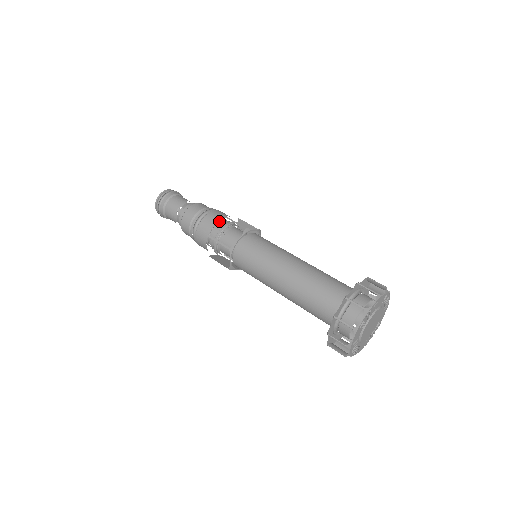
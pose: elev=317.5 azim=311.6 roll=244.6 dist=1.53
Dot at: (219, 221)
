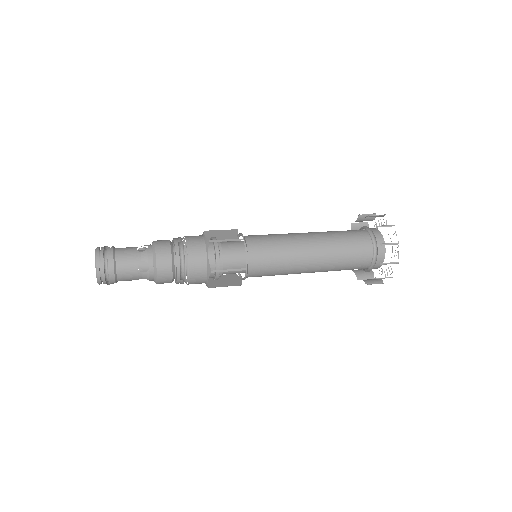
Dot at: occluded
